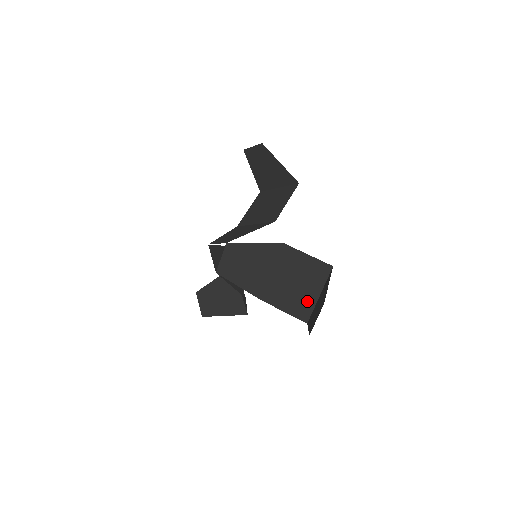
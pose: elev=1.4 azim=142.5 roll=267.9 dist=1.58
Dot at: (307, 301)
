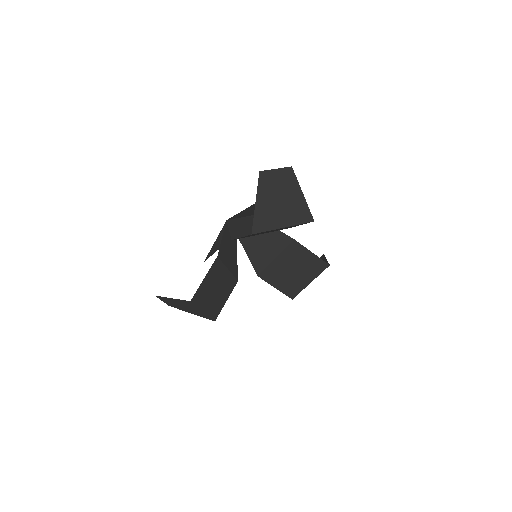
Dot at: occluded
